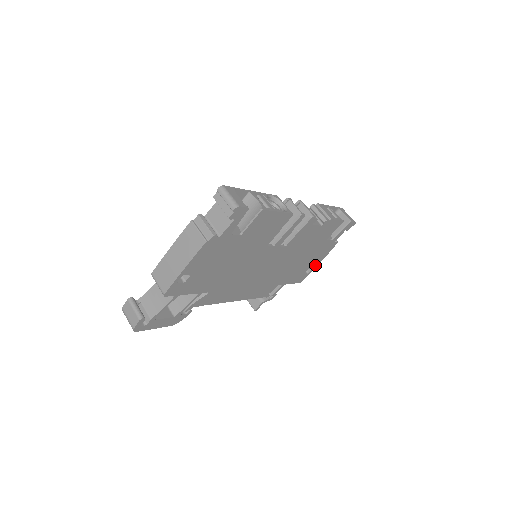
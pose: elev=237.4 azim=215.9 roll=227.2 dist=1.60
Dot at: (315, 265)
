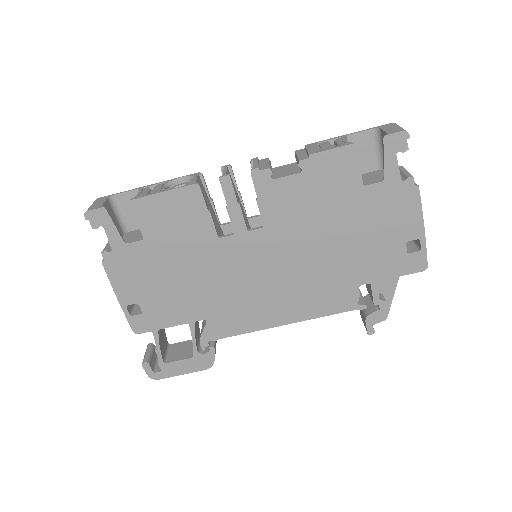
Dot at: (417, 232)
